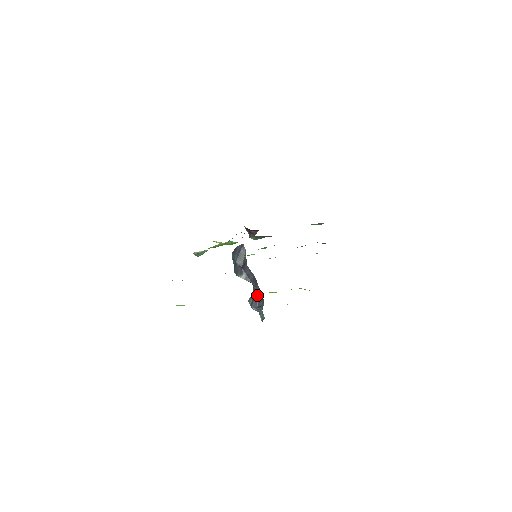
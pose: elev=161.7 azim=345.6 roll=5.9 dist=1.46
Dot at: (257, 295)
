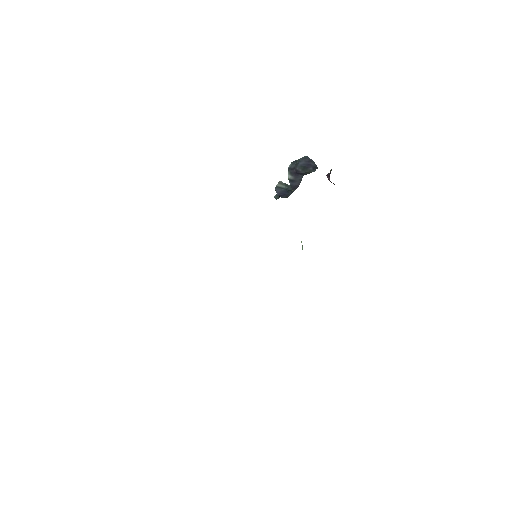
Dot at: (287, 191)
